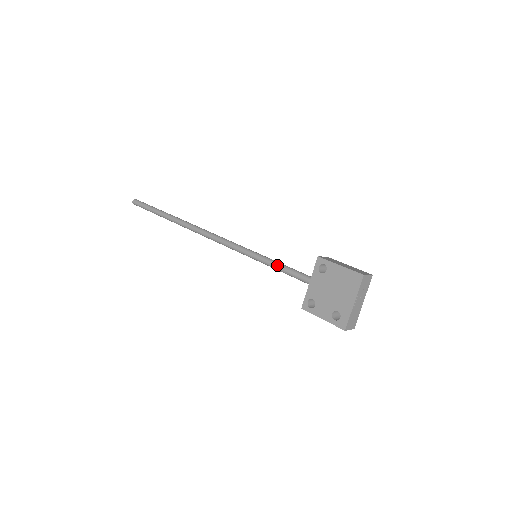
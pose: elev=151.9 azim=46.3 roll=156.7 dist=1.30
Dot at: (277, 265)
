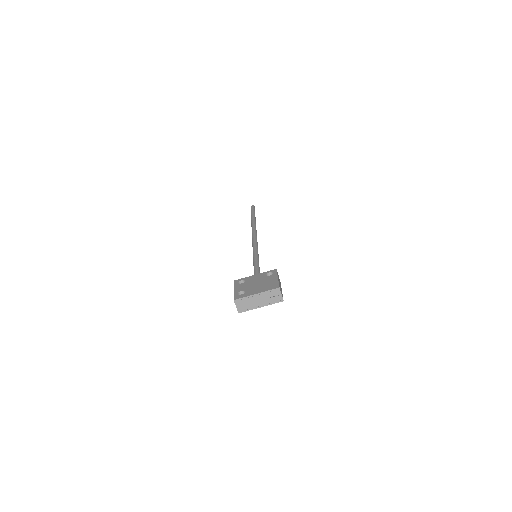
Dot at: (257, 263)
